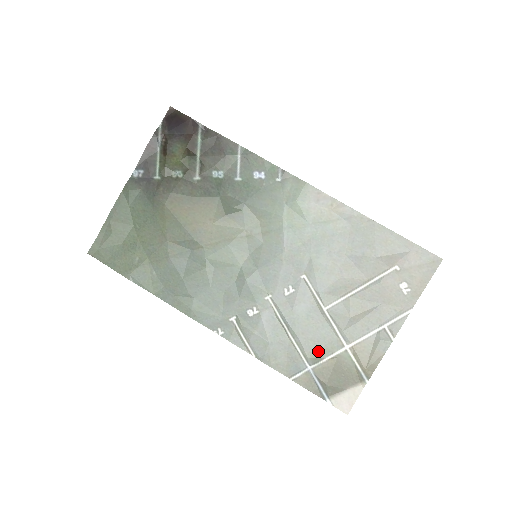
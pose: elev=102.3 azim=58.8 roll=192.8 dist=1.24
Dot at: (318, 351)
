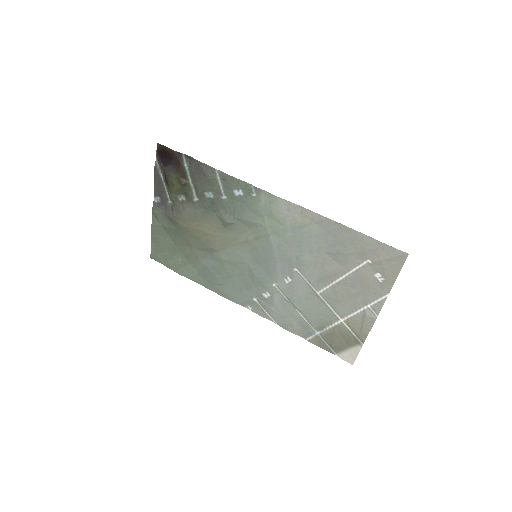
Dot at: (320, 322)
